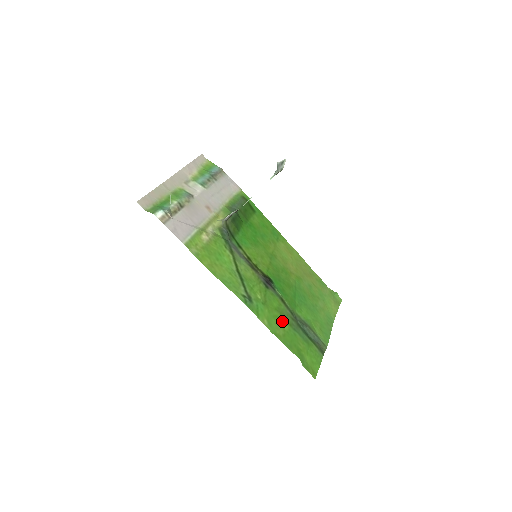
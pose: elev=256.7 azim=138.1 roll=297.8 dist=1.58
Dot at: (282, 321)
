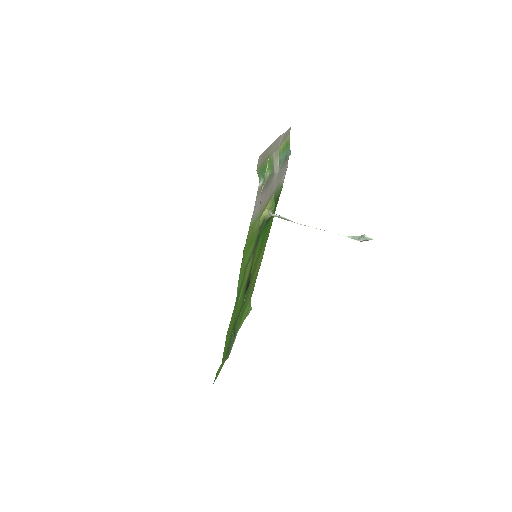
Dot at: (232, 326)
